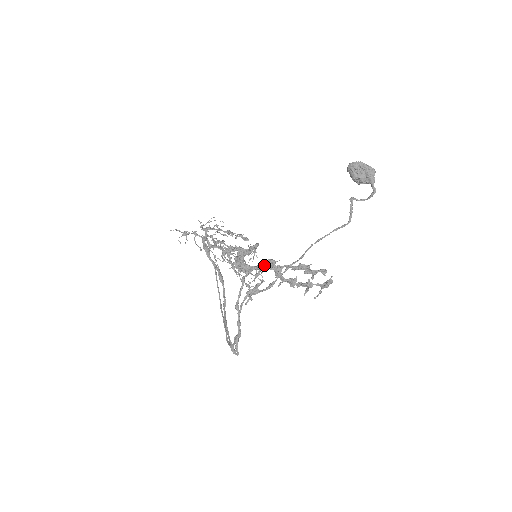
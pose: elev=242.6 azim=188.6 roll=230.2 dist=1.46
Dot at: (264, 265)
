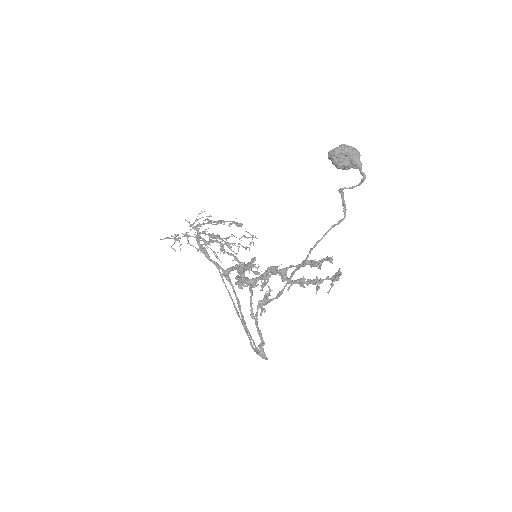
Dot at: (267, 274)
